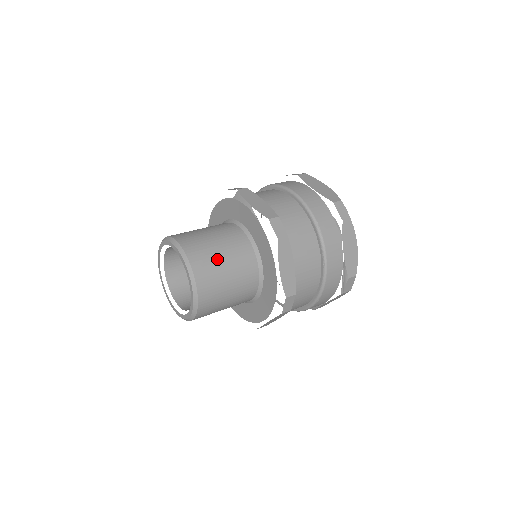
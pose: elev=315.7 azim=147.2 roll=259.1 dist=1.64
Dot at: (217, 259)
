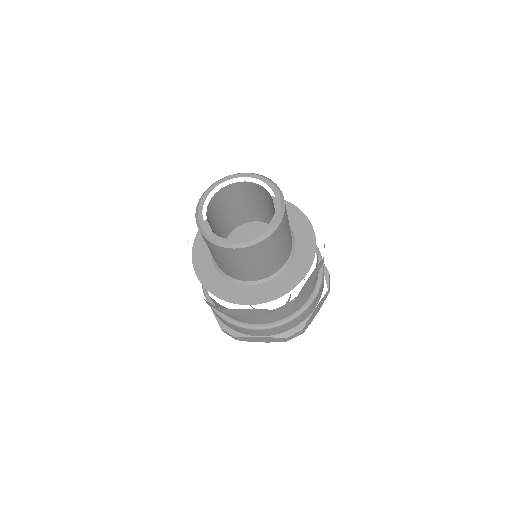
Dot at: occluded
